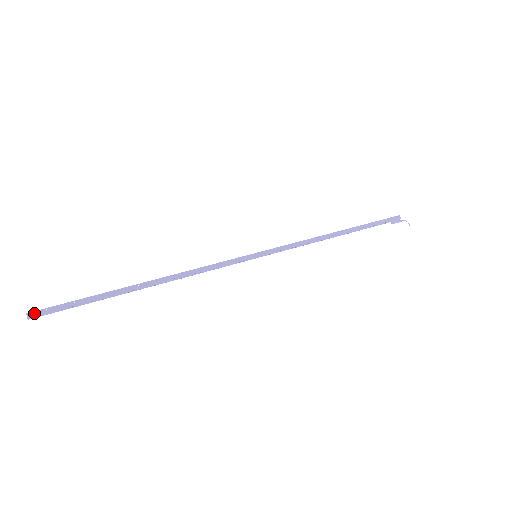
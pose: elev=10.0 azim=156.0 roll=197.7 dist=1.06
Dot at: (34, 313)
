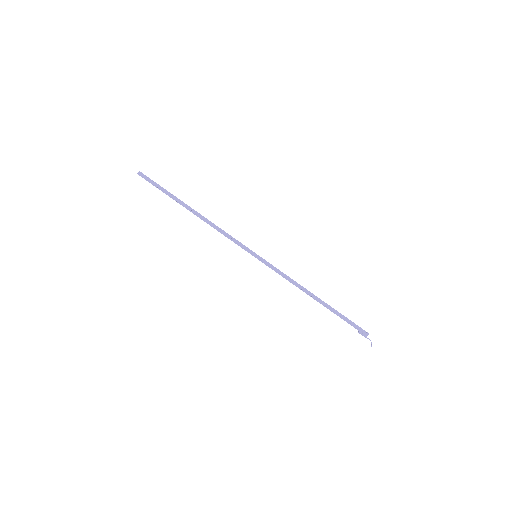
Dot at: (142, 174)
